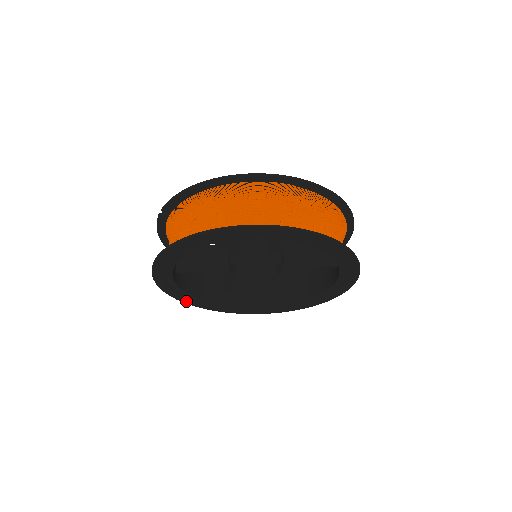
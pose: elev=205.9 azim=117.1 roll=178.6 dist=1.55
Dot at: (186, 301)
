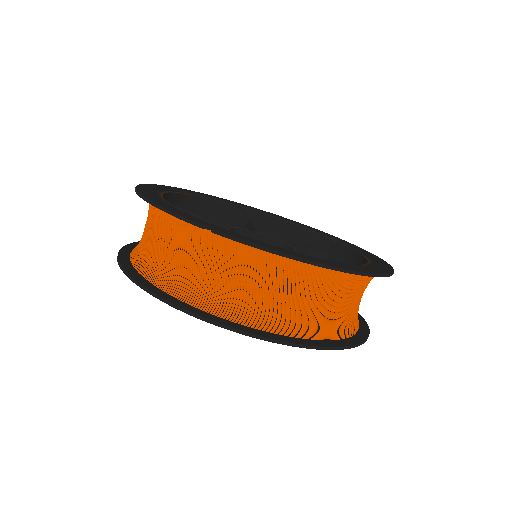
Dot at: occluded
